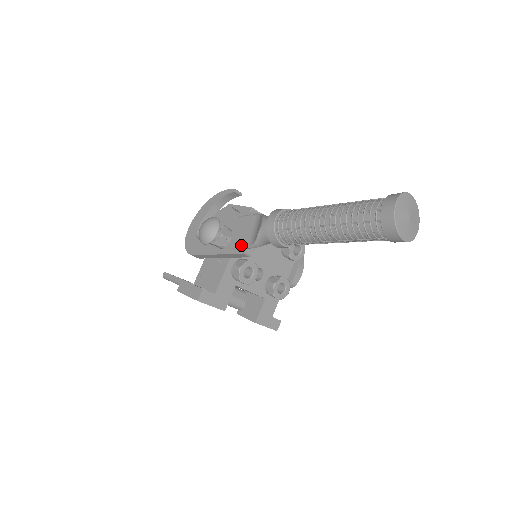
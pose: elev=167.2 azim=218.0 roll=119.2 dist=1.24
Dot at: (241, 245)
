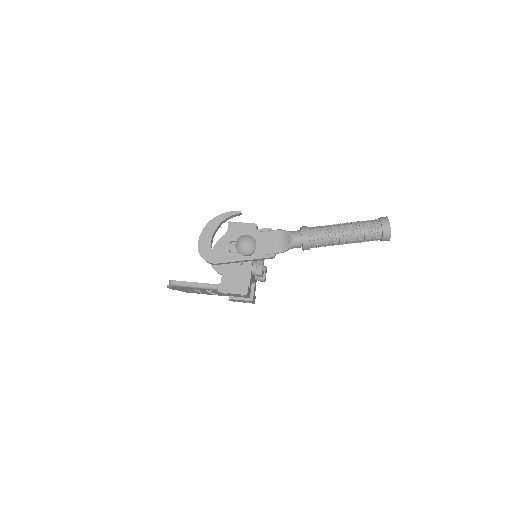
Dot at: (272, 252)
